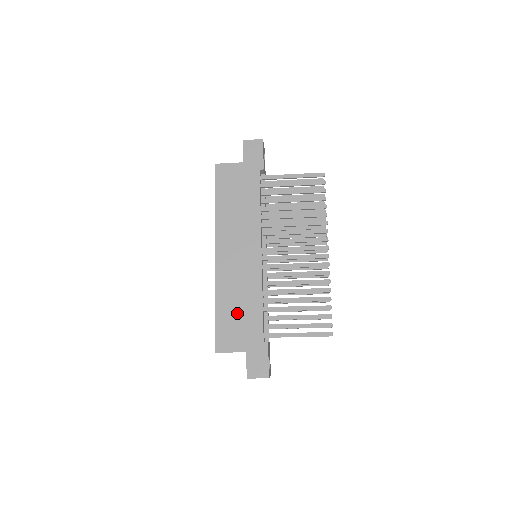
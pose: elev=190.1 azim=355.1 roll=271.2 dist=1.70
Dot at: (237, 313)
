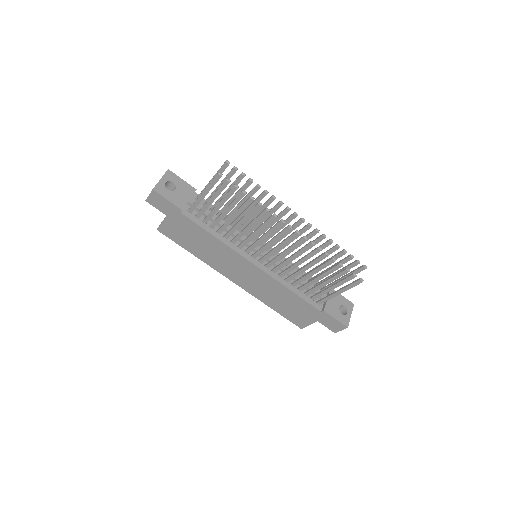
Dot at: (286, 305)
